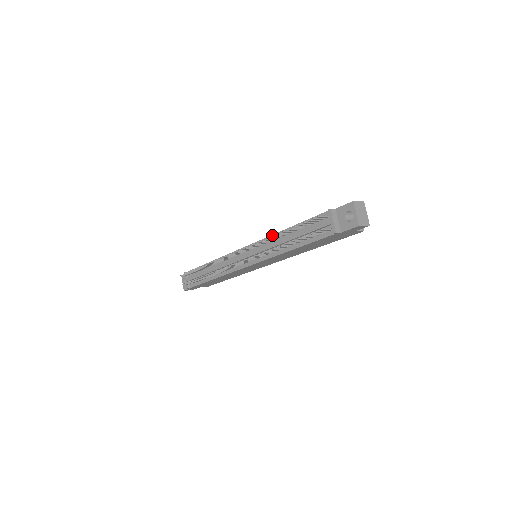
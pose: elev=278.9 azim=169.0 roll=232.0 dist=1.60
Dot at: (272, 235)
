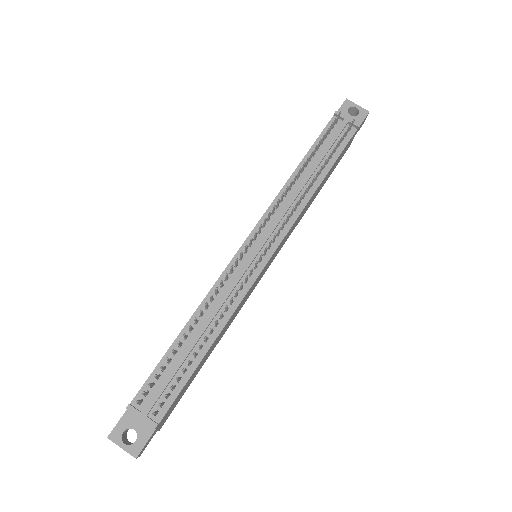
Dot at: (281, 190)
